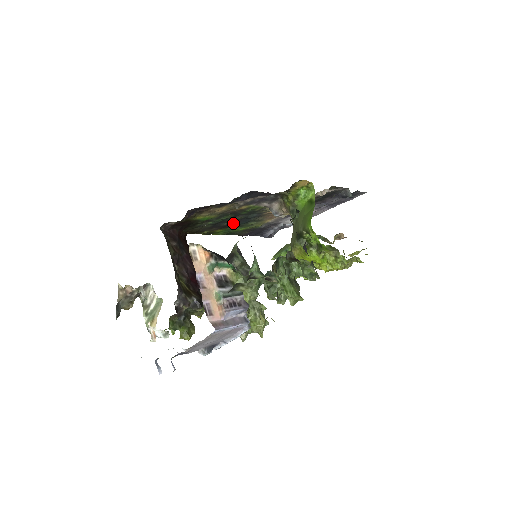
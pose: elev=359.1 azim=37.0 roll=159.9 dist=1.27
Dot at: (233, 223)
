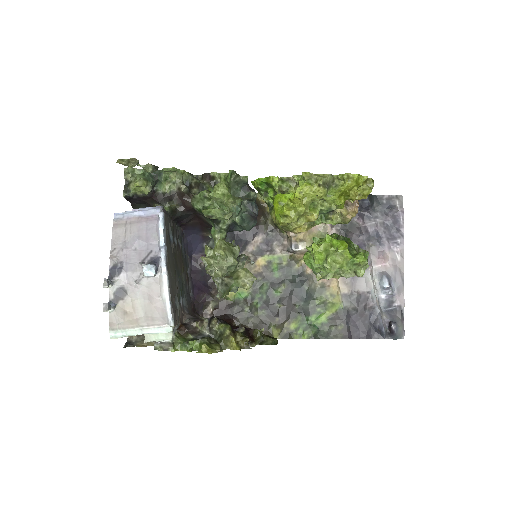
Dot at: (293, 304)
